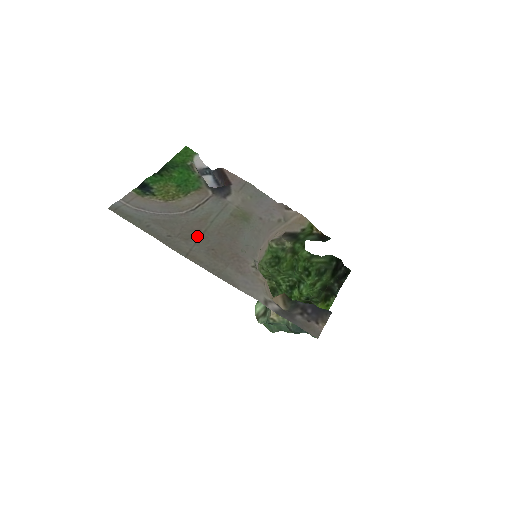
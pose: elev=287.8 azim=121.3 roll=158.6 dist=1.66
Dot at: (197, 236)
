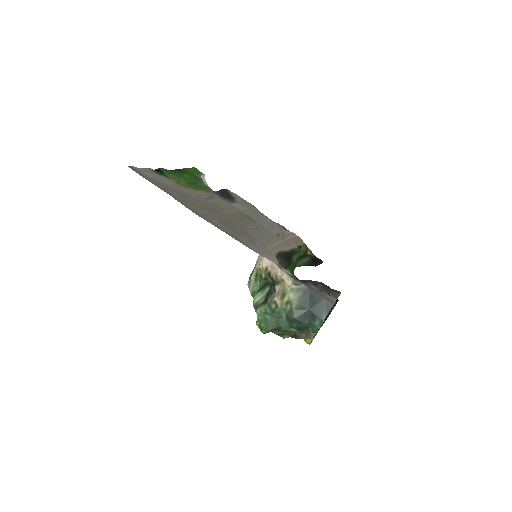
Dot at: (210, 210)
